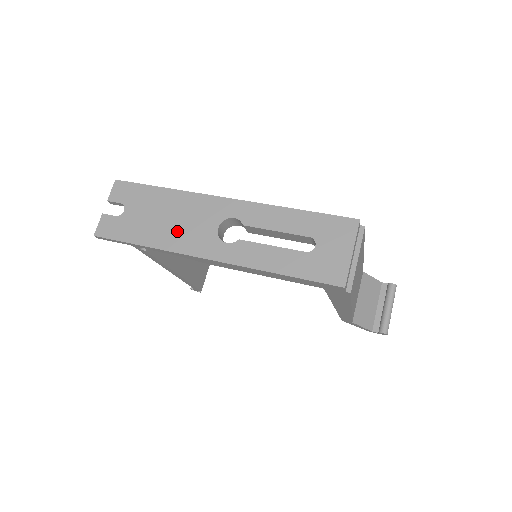
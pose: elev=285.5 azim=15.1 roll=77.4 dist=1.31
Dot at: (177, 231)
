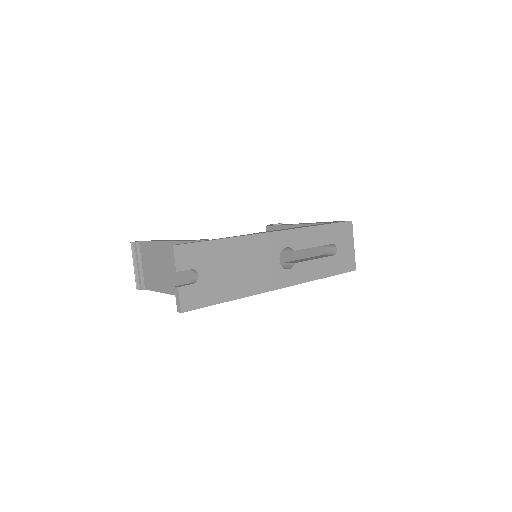
Dot at: (252, 275)
